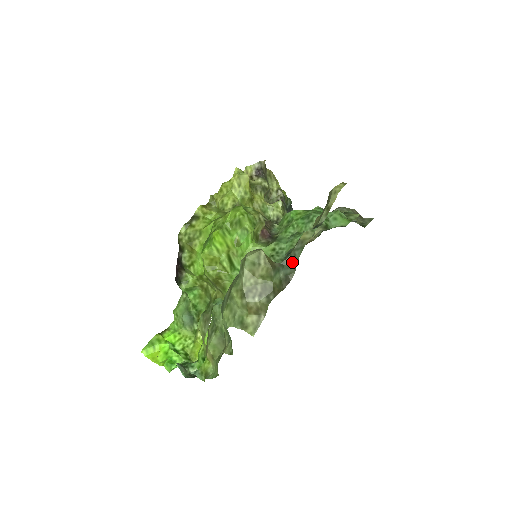
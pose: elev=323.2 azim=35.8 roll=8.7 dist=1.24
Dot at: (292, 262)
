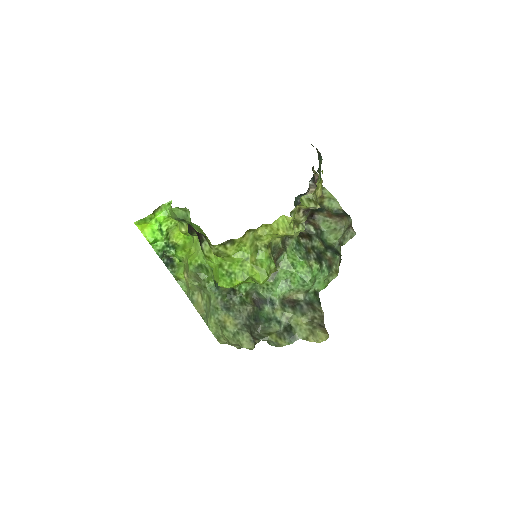
Dot at: occluded
